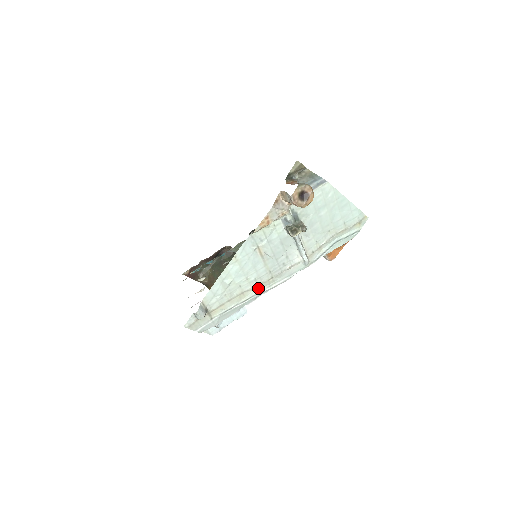
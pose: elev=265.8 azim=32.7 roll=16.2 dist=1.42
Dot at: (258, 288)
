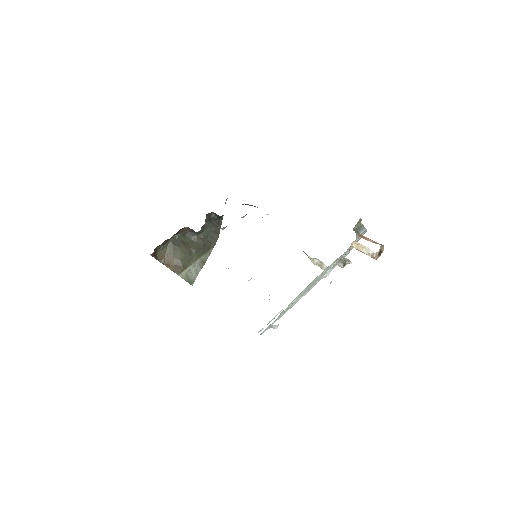
Dot at: (299, 298)
